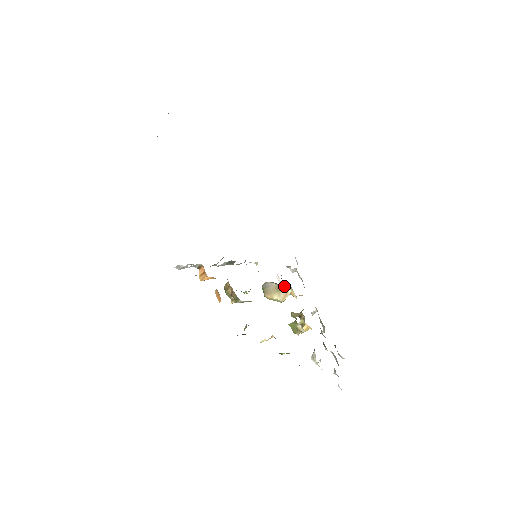
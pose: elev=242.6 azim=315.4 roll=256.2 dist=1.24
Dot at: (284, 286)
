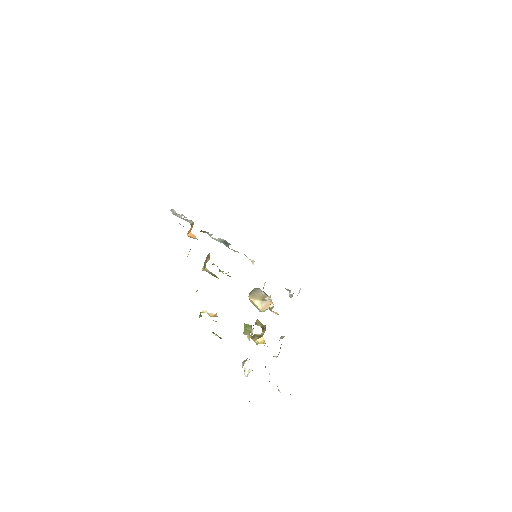
Dot at: occluded
